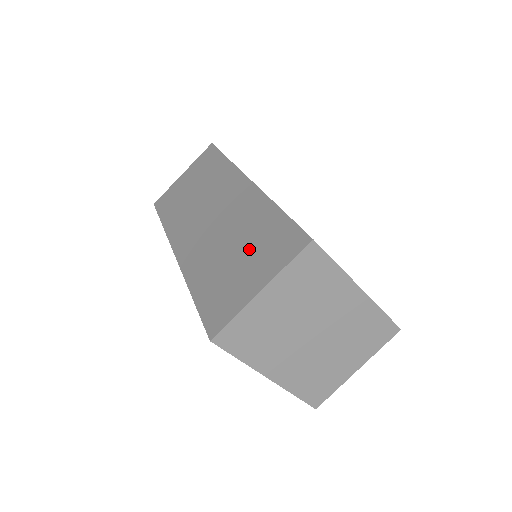
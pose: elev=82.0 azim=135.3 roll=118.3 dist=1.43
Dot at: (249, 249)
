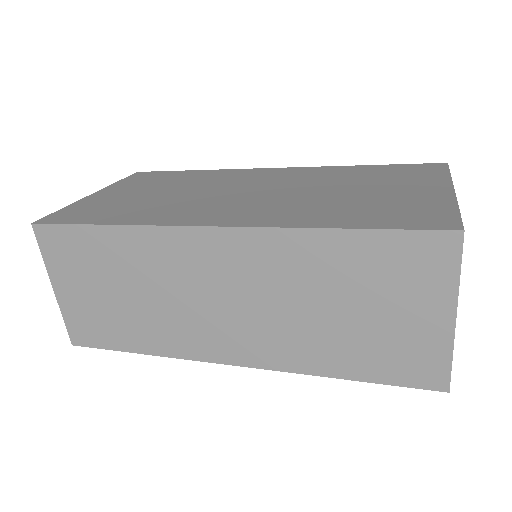
Dot at: (364, 295)
